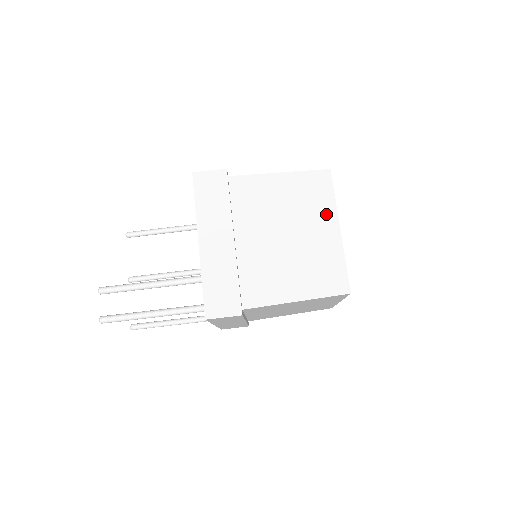
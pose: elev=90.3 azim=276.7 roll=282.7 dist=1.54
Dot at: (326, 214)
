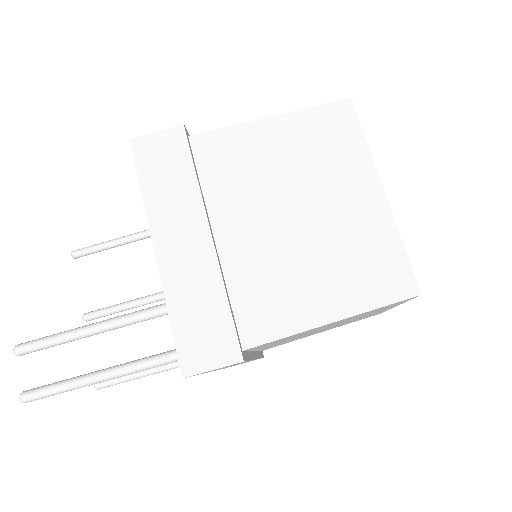
Dot at: (356, 170)
